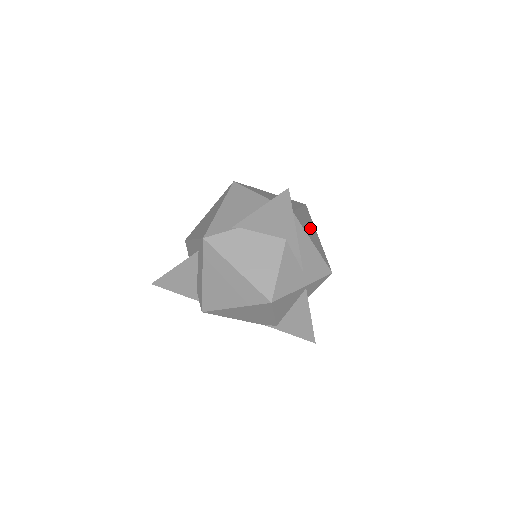
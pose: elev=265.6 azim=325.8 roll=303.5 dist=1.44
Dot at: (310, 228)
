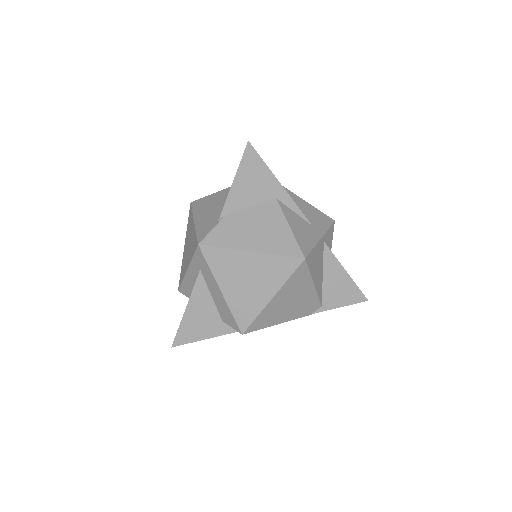
Dot at: occluded
